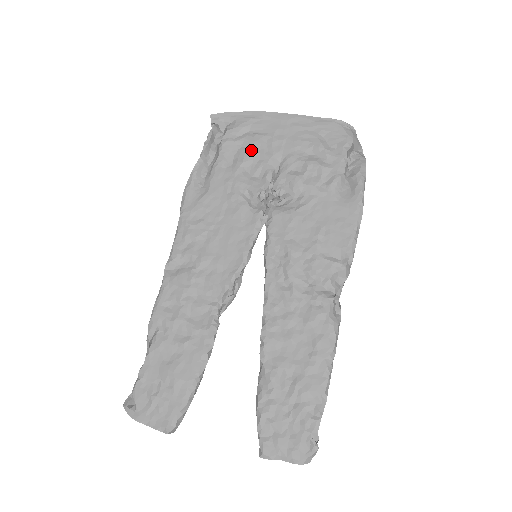
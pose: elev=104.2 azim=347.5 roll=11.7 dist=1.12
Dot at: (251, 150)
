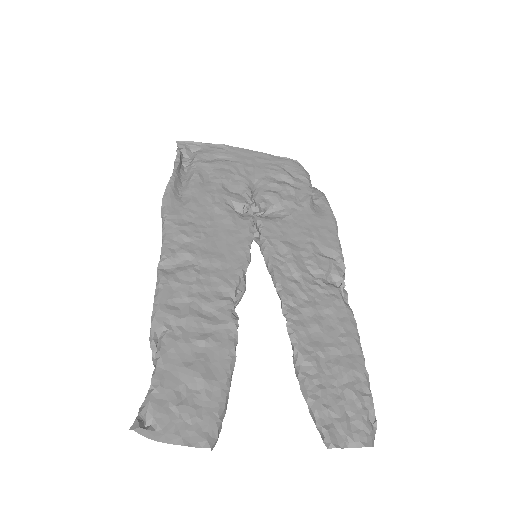
Dot at: (226, 171)
